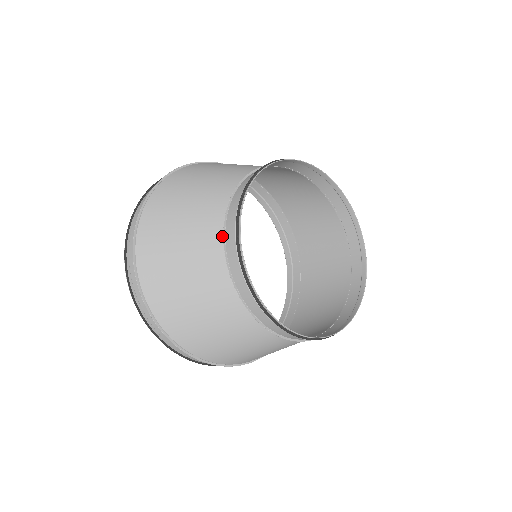
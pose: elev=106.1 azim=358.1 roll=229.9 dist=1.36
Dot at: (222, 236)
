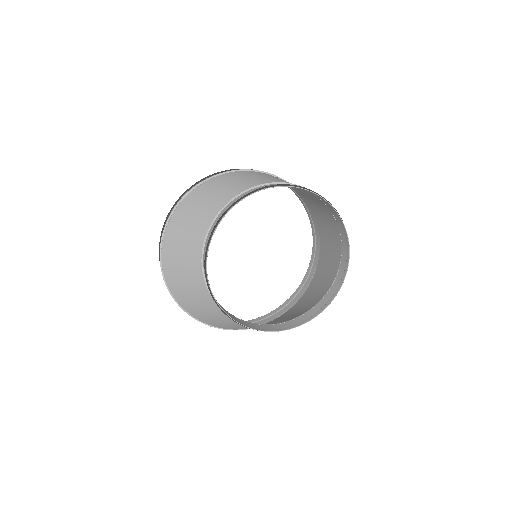
Dot at: occluded
